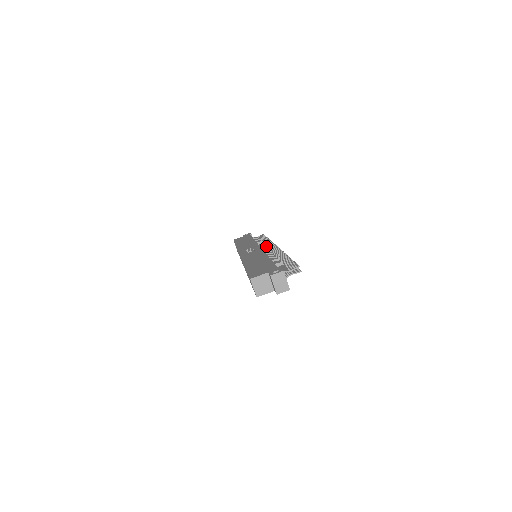
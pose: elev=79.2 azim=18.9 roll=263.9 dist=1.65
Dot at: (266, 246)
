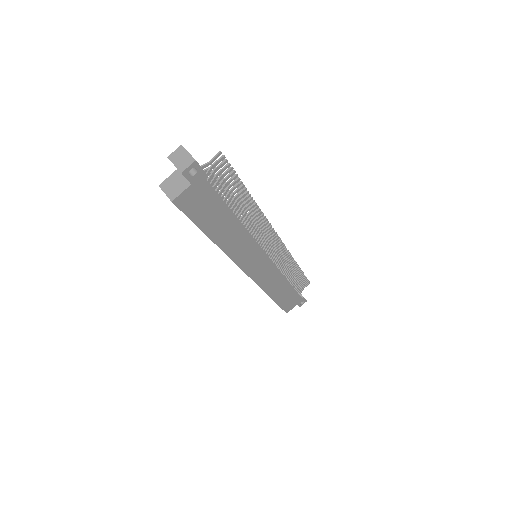
Dot at: occluded
